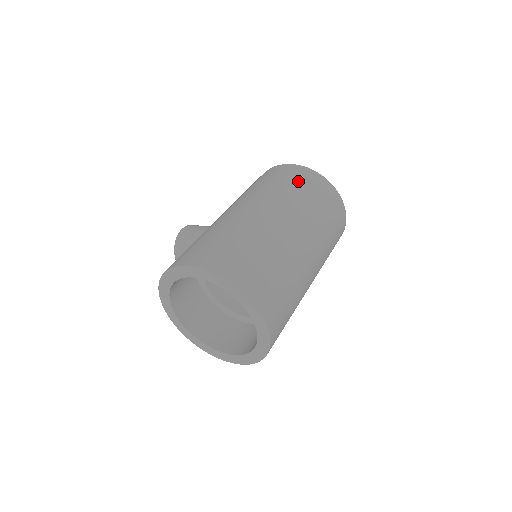
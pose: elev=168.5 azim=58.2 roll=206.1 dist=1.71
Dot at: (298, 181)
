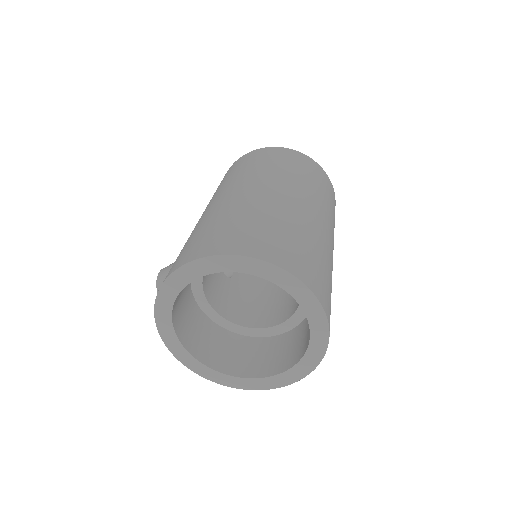
Dot at: (263, 158)
